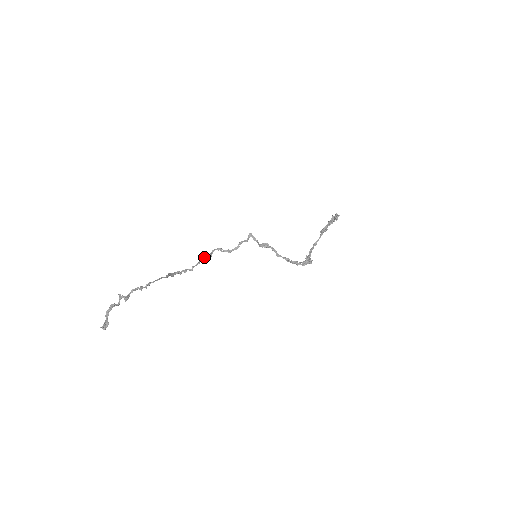
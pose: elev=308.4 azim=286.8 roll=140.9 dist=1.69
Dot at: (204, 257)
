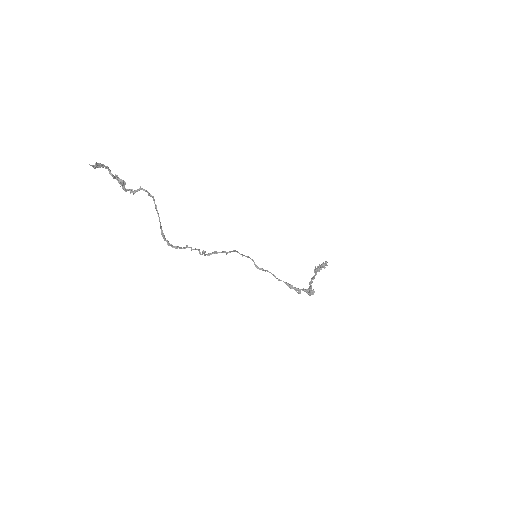
Dot at: (197, 249)
